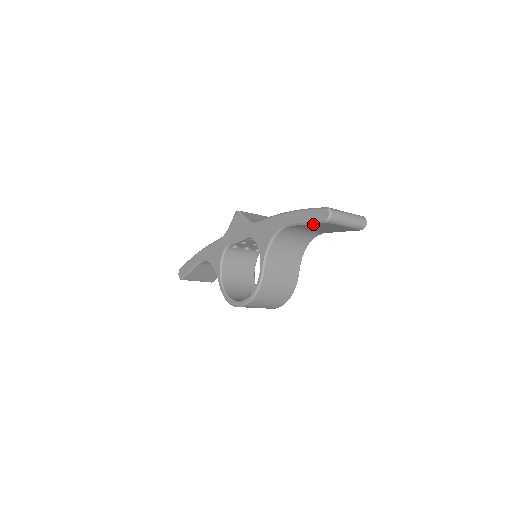
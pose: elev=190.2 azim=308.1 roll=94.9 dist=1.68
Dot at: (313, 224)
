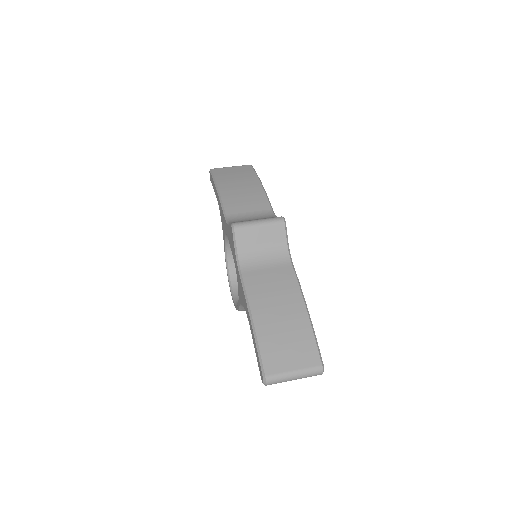
Dot at: occluded
